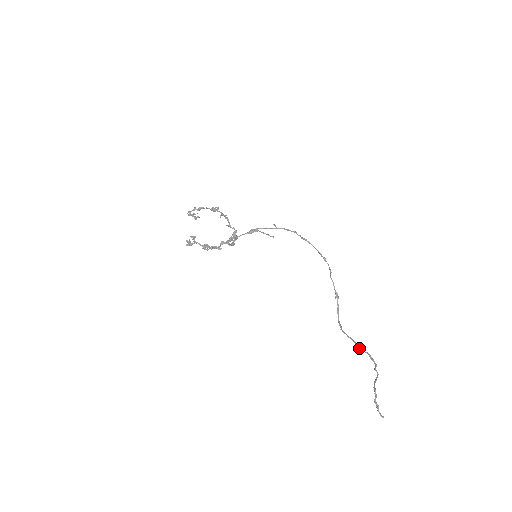
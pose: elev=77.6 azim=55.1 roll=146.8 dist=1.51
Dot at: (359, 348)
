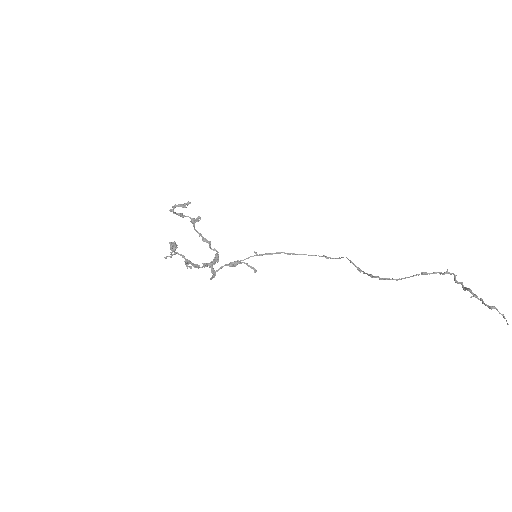
Dot at: (424, 272)
